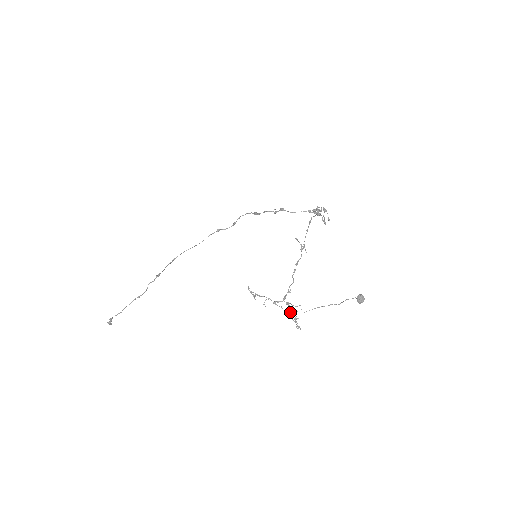
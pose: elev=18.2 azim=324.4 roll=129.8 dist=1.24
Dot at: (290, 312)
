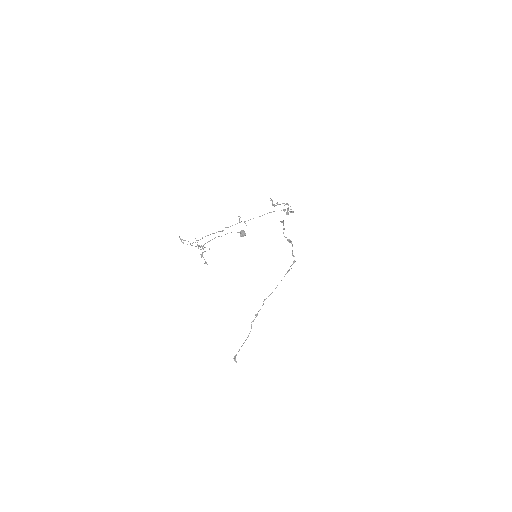
Dot at: (203, 252)
